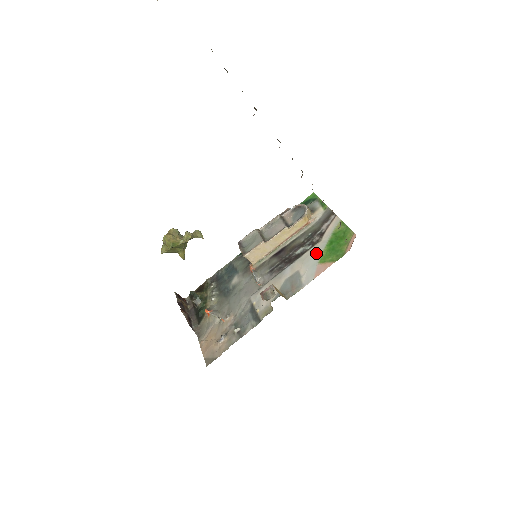
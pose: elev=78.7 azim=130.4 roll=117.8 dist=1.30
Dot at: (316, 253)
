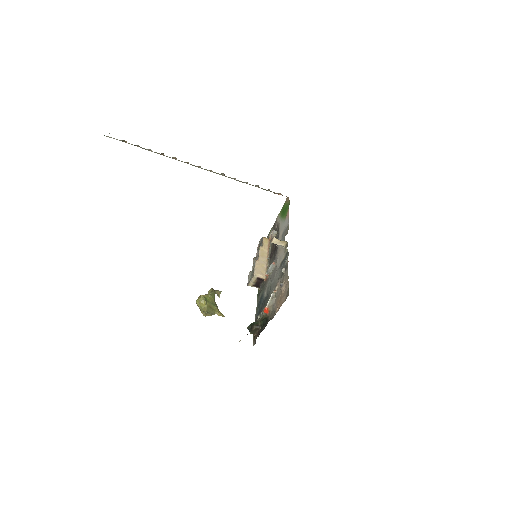
Dot at: (281, 224)
